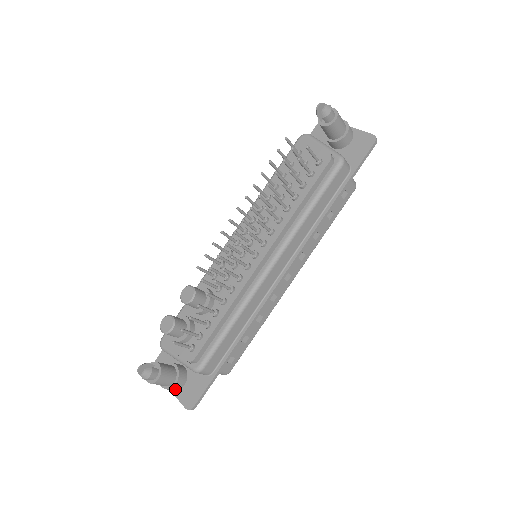
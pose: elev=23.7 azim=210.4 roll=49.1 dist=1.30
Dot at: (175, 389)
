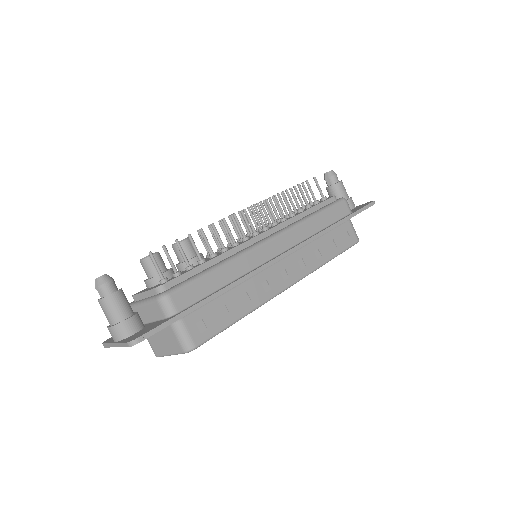
Dot at: (123, 332)
